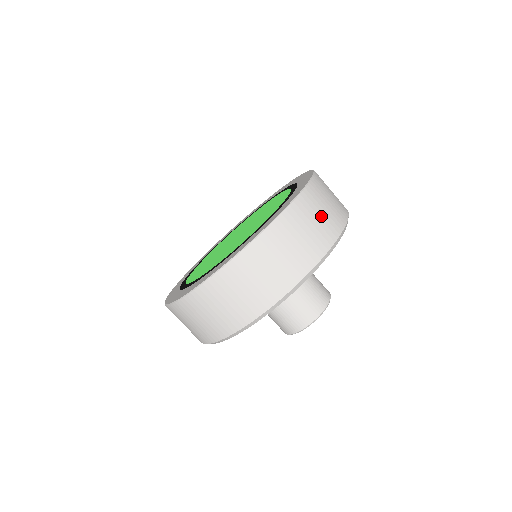
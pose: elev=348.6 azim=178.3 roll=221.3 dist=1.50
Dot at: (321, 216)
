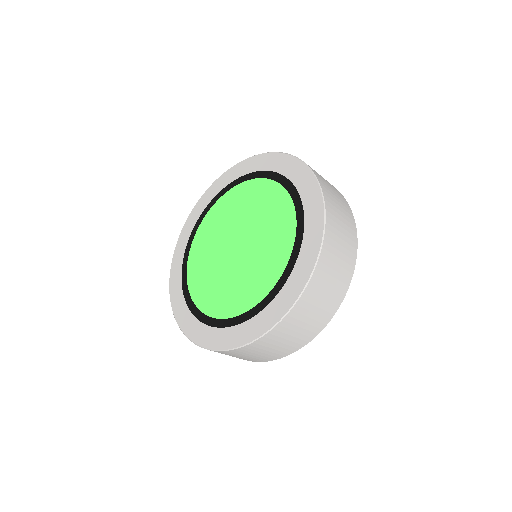
Dot at: (342, 249)
